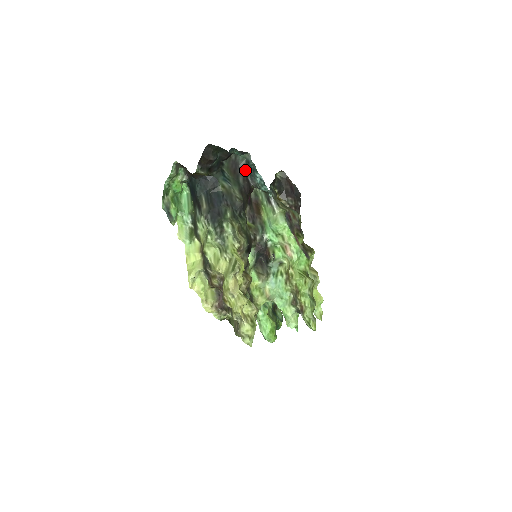
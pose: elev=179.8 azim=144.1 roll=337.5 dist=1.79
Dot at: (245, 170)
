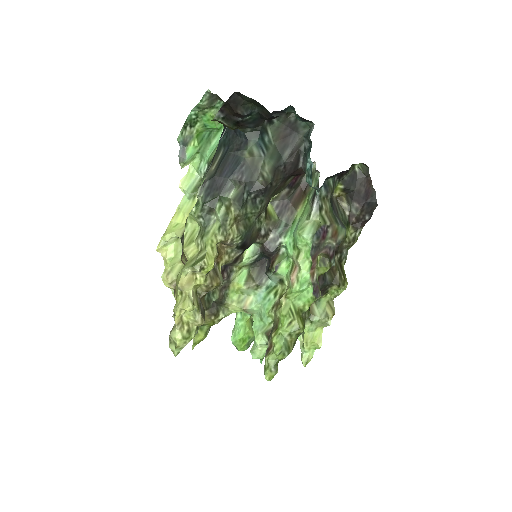
Dot at: (303, 142)
